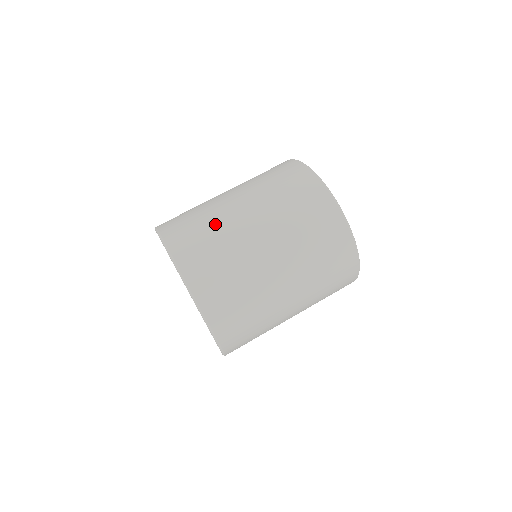
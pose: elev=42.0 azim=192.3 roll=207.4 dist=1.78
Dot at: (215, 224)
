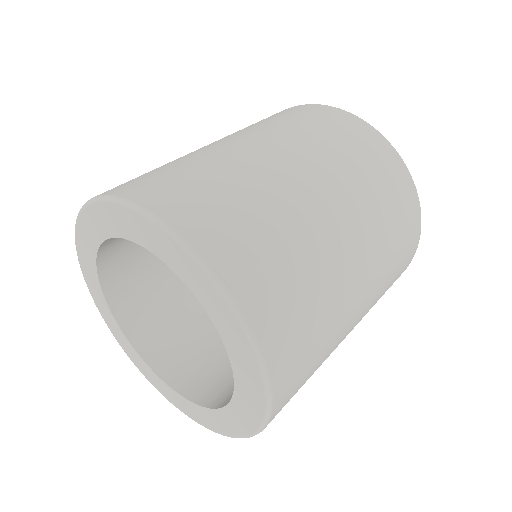
Dot at: occluded
